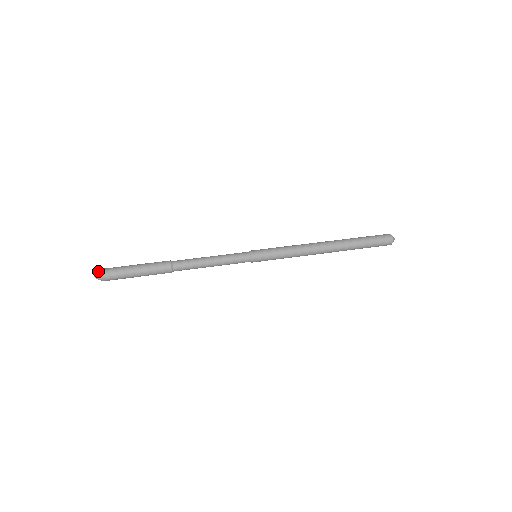
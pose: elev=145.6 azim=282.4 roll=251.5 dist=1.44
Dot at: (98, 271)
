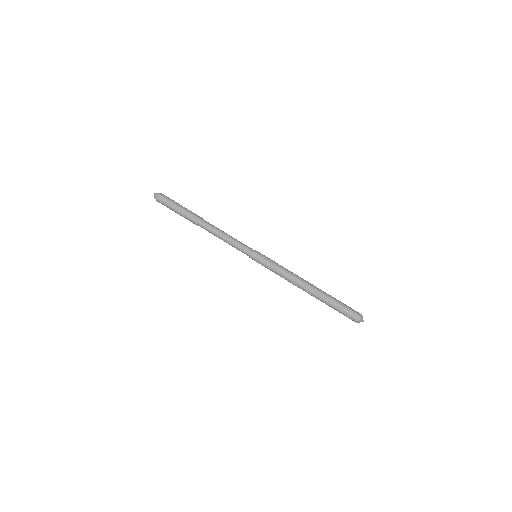
Dot at: (156, 194)
